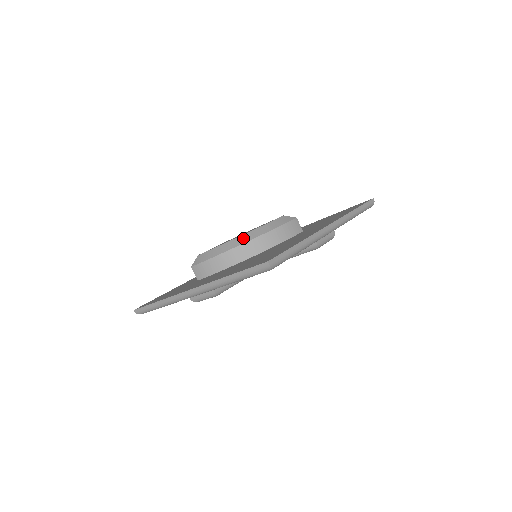
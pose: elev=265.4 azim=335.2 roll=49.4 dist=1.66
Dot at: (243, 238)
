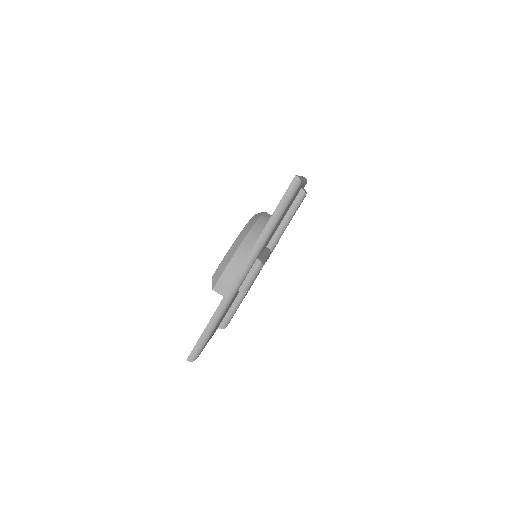
Dot at: (241, 236)
